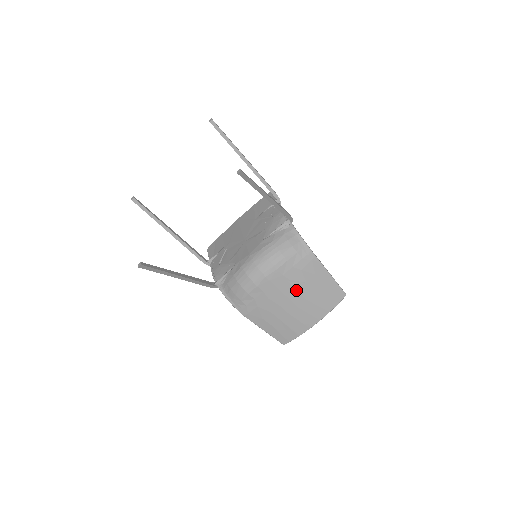
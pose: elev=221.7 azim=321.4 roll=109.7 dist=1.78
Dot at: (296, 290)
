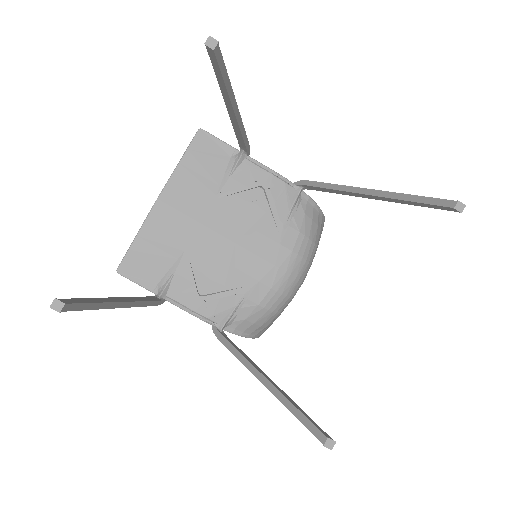
Dot at: occluded
